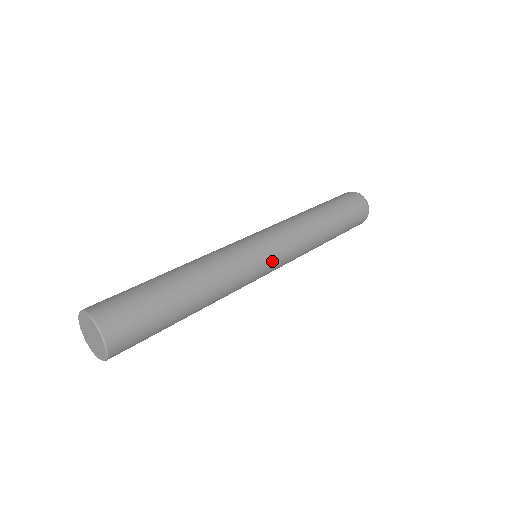
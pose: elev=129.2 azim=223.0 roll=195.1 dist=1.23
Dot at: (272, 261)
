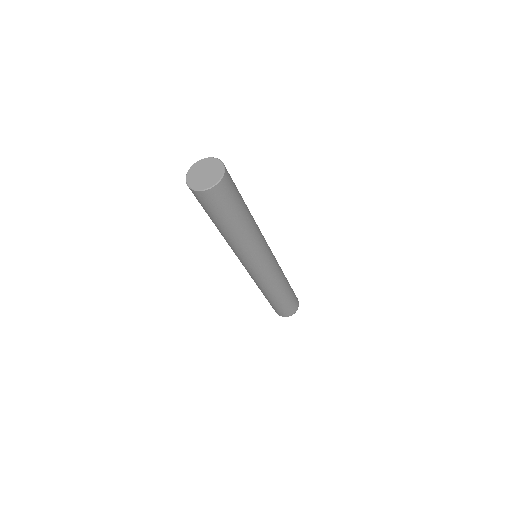
Dot at: (271, 258)
